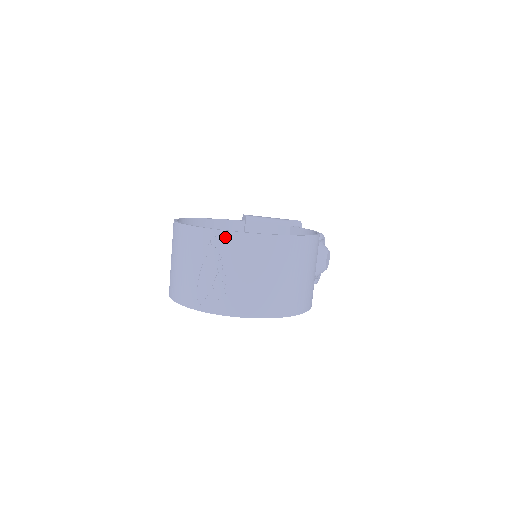
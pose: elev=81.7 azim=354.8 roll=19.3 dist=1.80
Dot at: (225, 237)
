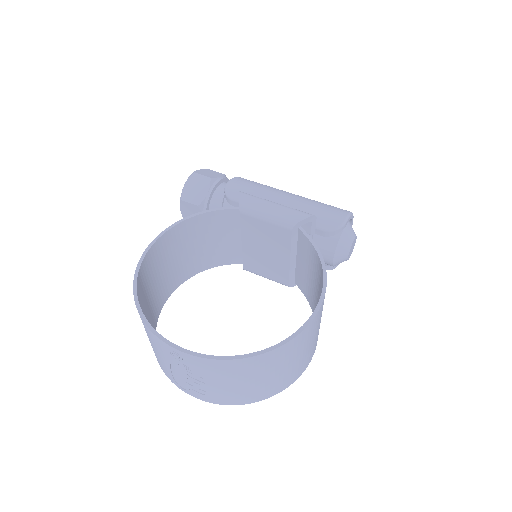
Dot at: (188, 358)
